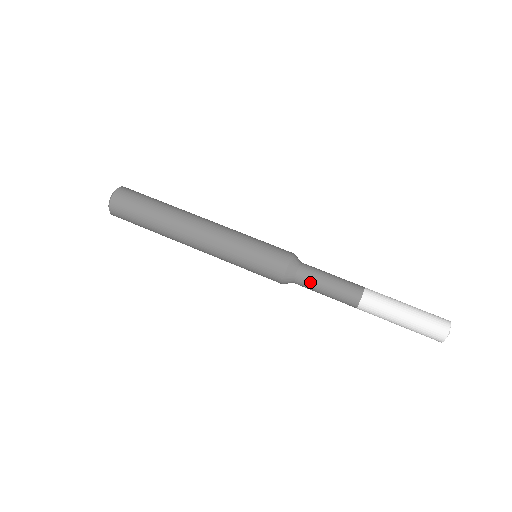
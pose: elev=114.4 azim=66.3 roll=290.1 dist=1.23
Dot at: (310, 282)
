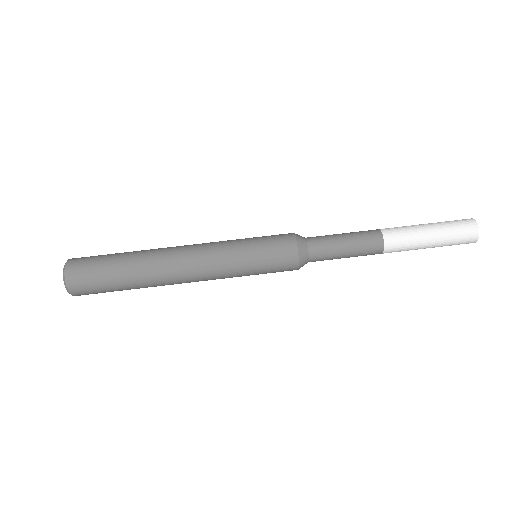
Dot at: (326, 247)
